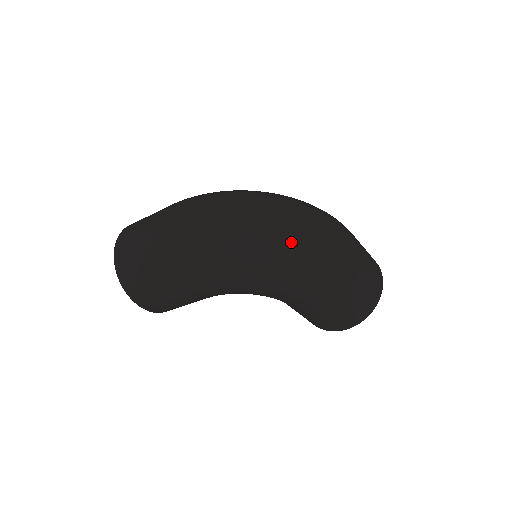
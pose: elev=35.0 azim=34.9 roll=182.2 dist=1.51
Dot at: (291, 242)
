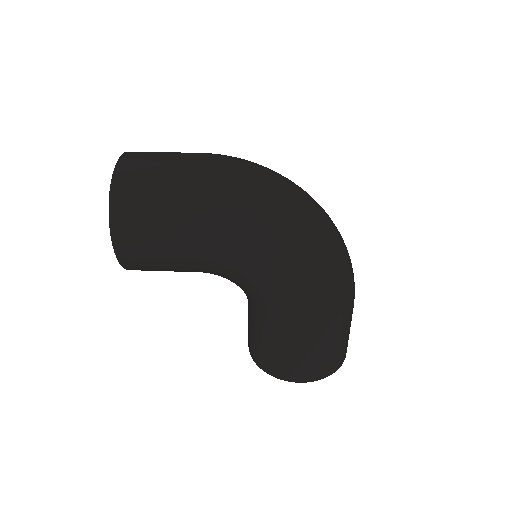
Dot at: (329, 243)
